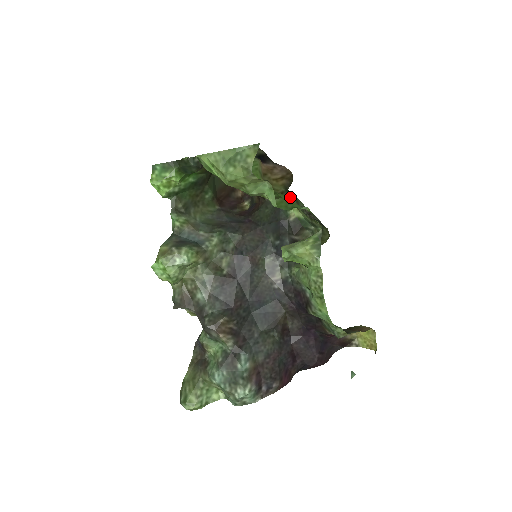
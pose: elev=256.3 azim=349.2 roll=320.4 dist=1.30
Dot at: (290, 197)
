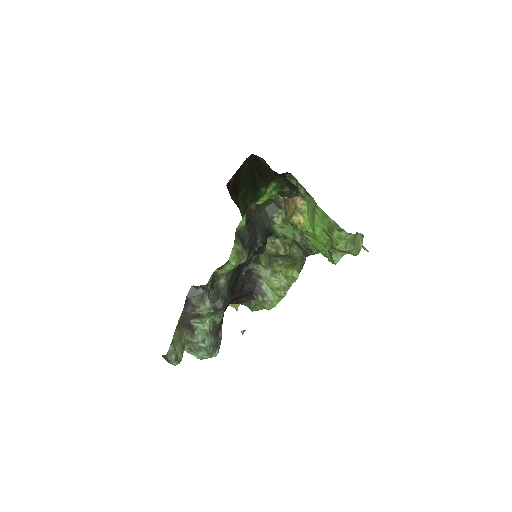
Dot at: (311, 238)
